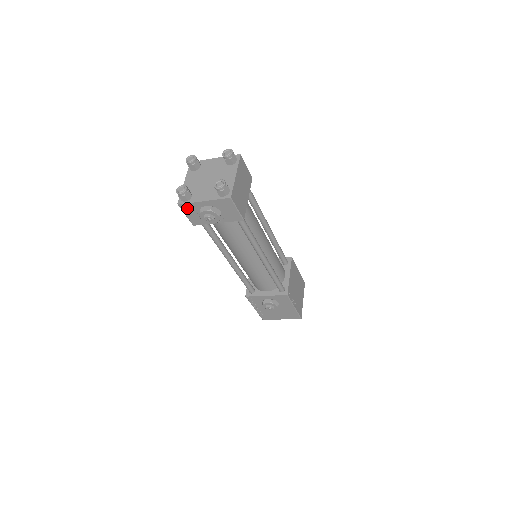
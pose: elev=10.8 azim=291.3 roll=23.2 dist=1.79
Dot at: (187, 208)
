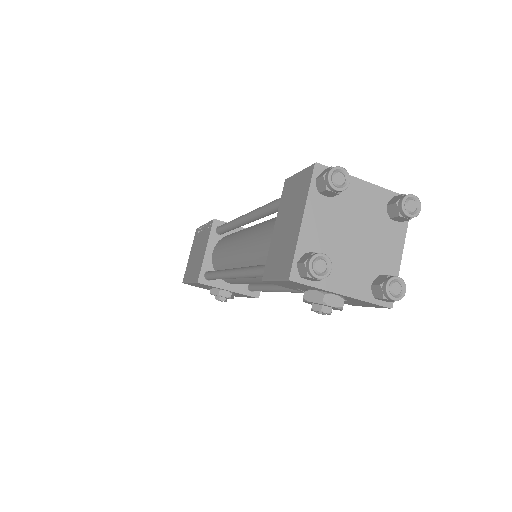
Dot at: (297, 284)
